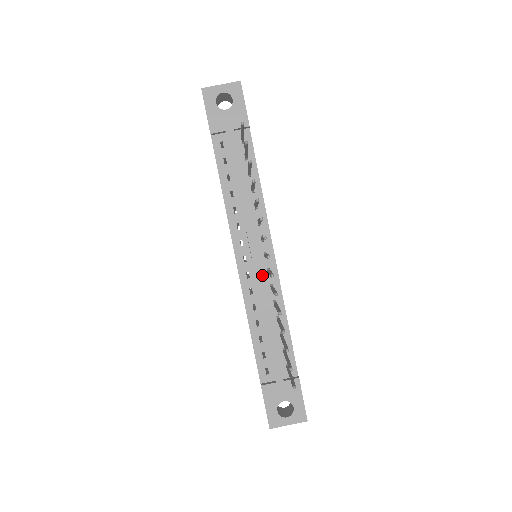
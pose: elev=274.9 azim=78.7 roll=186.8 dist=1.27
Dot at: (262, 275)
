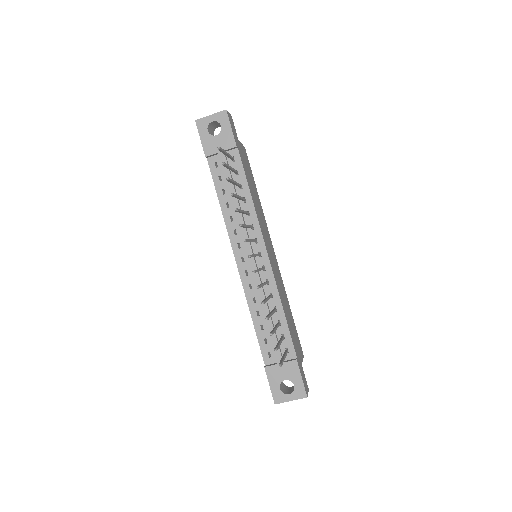
Dot at: (257, 272)
